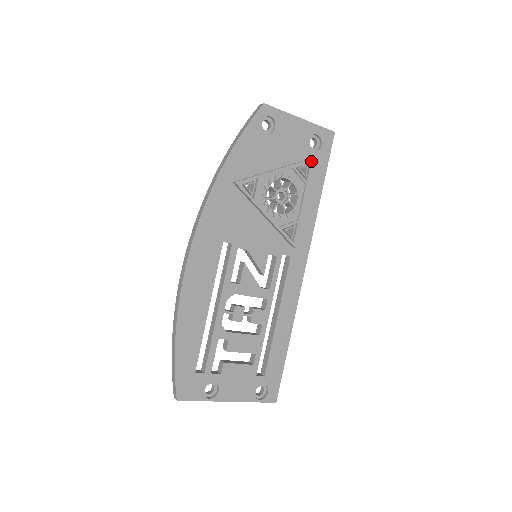
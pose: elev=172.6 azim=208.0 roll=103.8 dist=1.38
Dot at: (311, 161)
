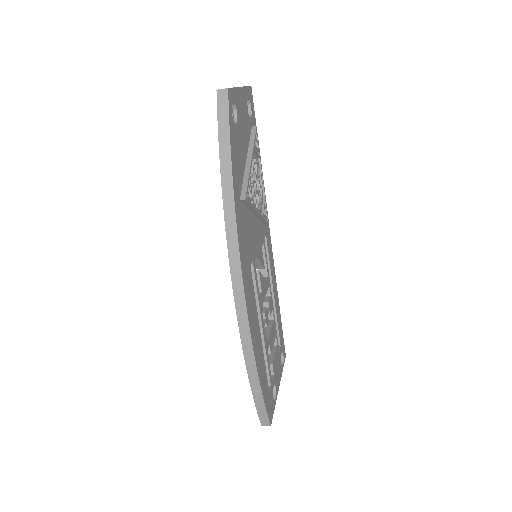
Dot at: (256, 131)
